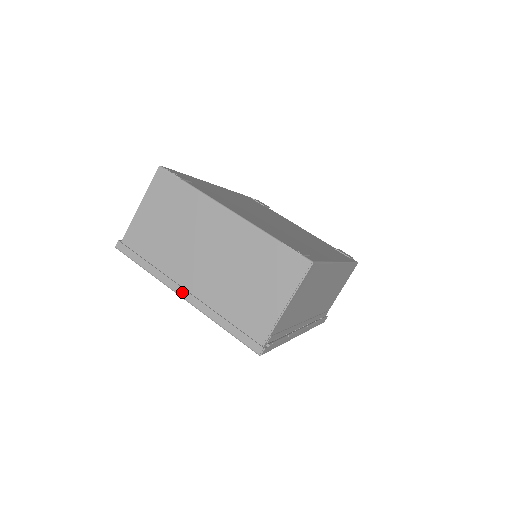
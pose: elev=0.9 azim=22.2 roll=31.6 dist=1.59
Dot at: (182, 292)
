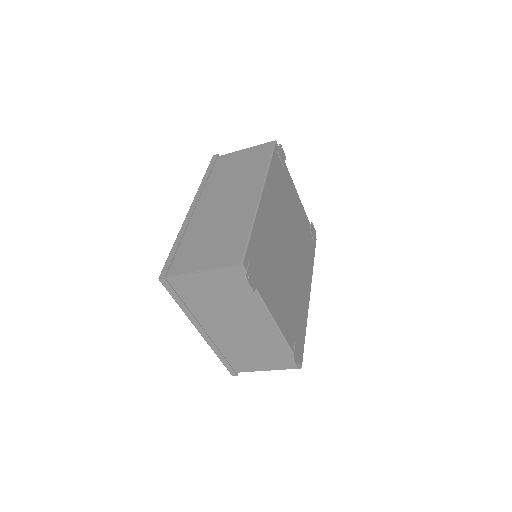
Dot at: (202, 331)
